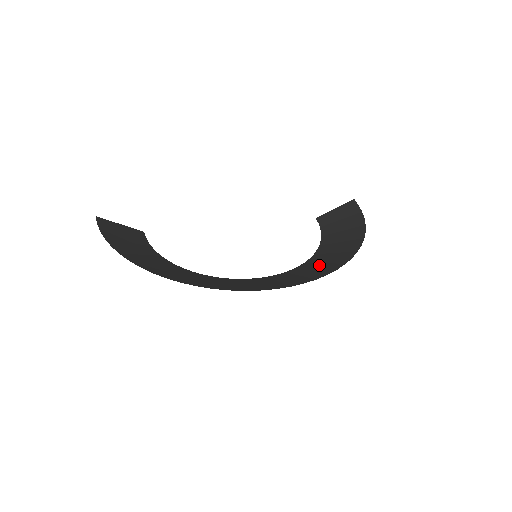
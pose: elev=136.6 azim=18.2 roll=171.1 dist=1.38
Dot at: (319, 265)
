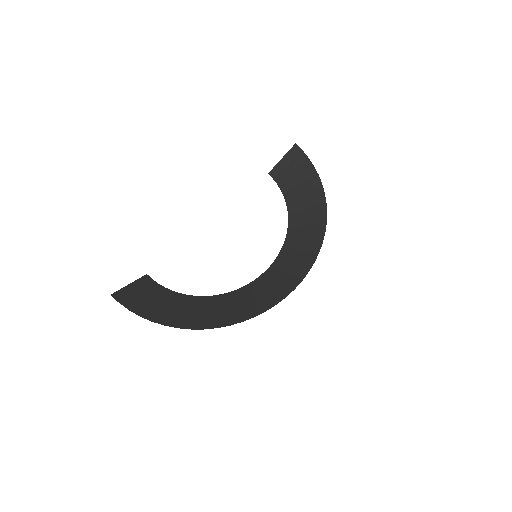
Dot at: (303, 237)
